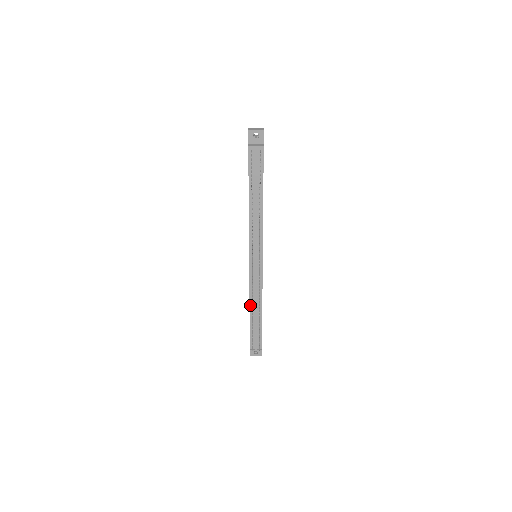
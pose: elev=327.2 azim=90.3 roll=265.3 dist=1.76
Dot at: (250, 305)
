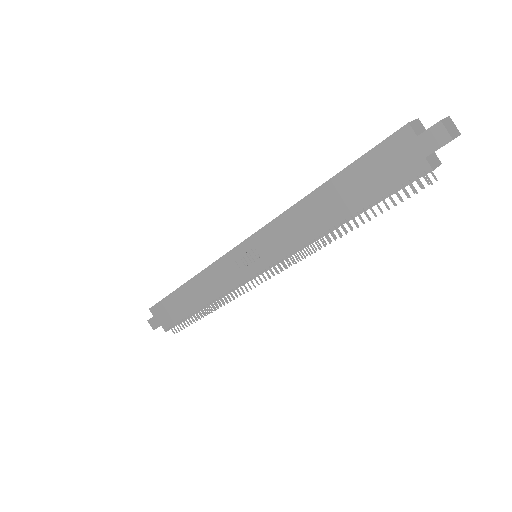
Dot at: occluded
